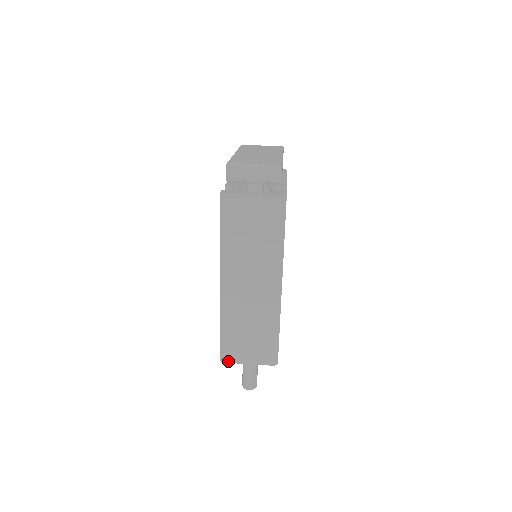
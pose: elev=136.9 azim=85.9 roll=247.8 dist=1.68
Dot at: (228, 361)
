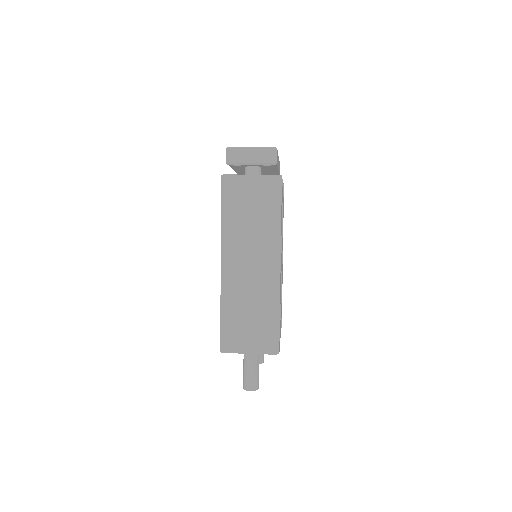
Dot at: (228, 351)
